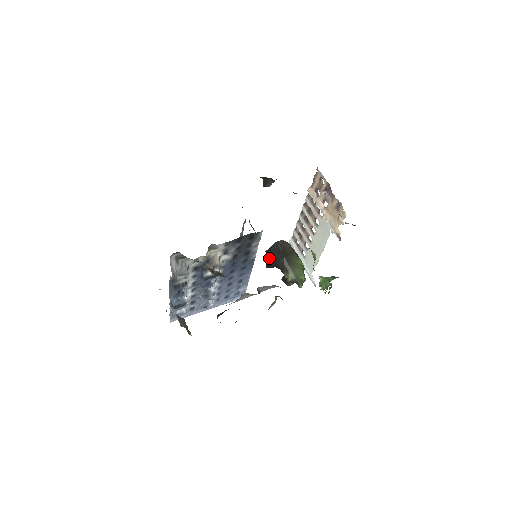
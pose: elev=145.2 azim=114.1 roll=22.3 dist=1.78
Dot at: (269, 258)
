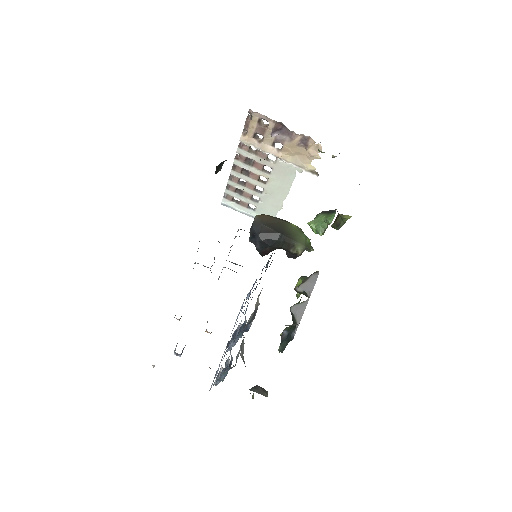
Dot at: (263, 246)
